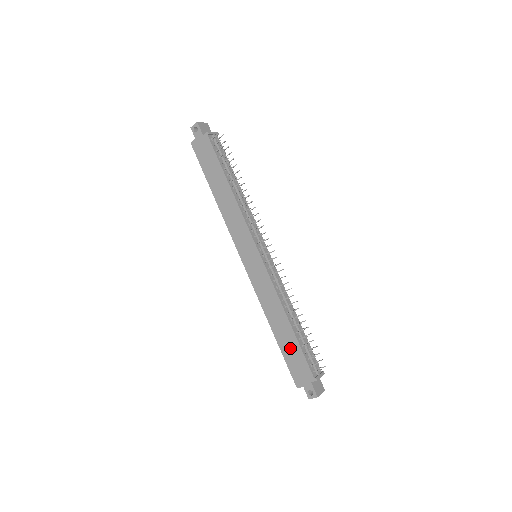
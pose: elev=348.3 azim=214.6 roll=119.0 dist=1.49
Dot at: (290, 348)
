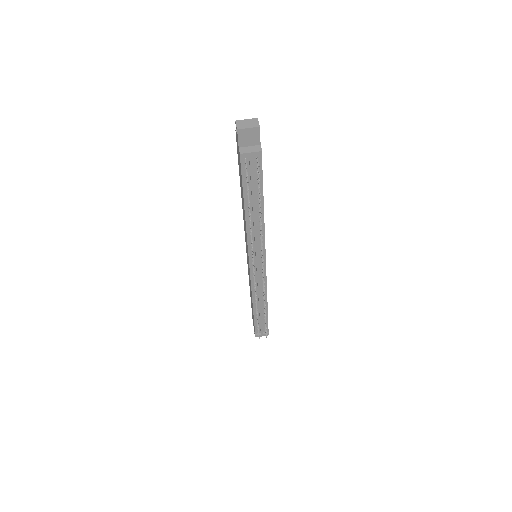
Dot at: (252, 310)
